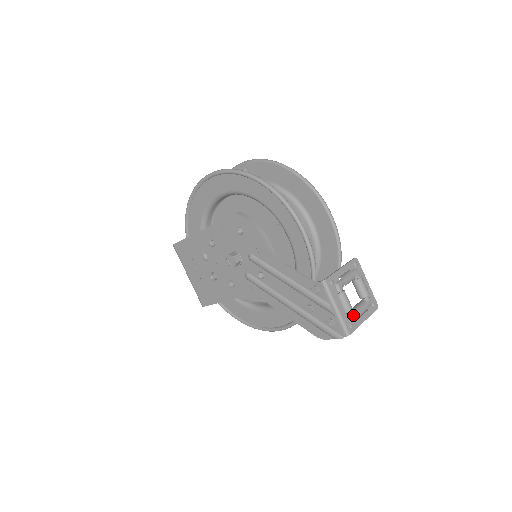
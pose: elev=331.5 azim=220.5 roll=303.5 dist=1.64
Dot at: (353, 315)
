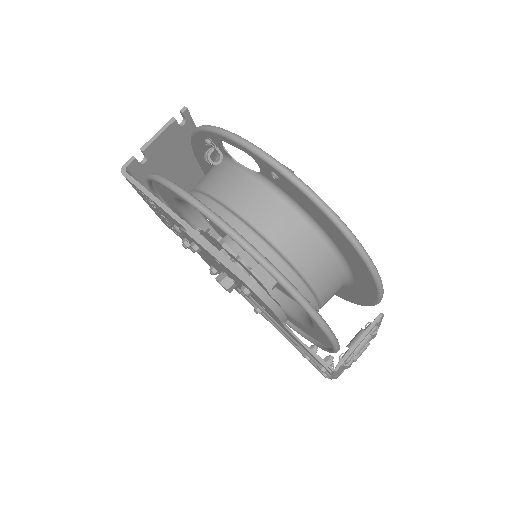
Dot at: occluded
